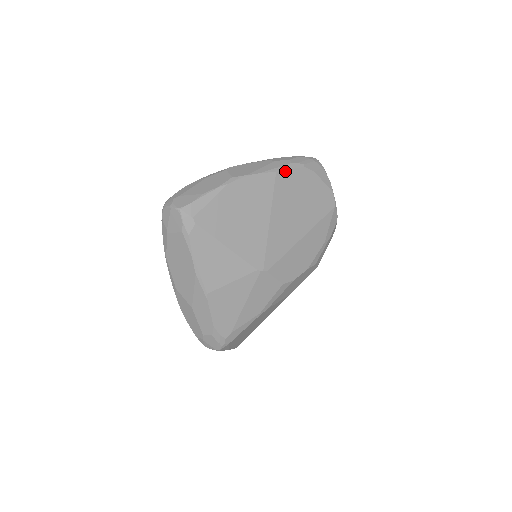
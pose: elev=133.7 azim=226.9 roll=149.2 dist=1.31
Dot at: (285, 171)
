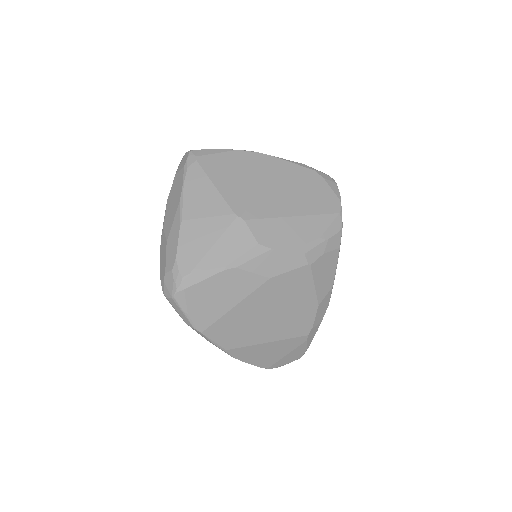
Dot at: (293, 164)
